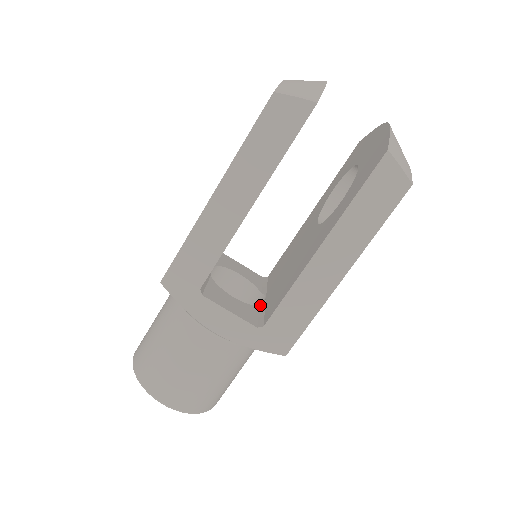
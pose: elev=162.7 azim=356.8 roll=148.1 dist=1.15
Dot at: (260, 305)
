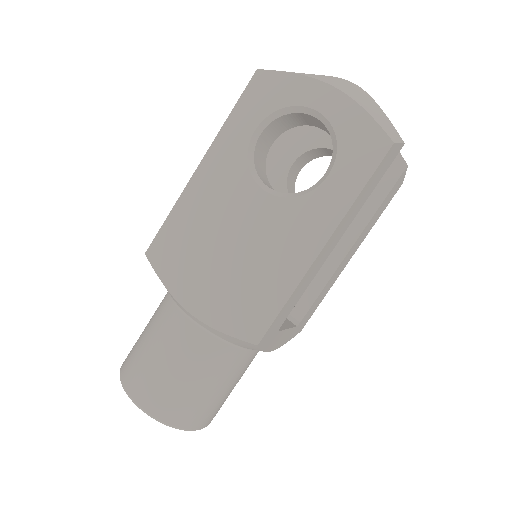
Dot at: occluded
